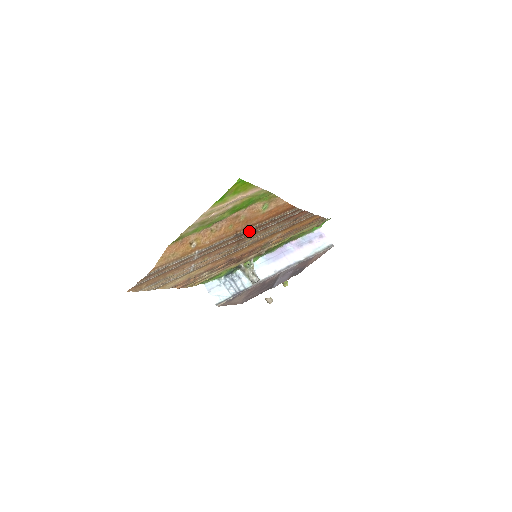
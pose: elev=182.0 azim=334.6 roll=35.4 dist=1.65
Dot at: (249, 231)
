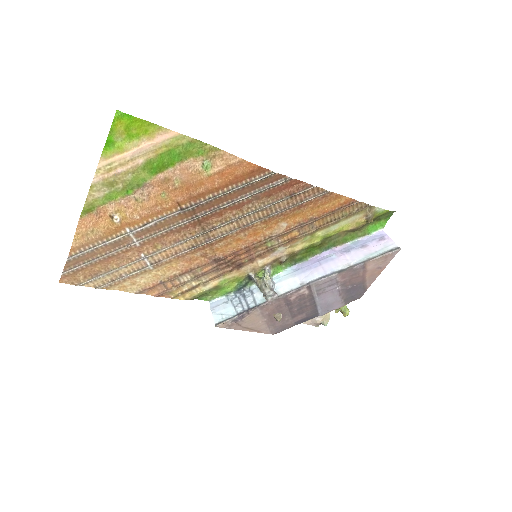
Dot at: (205, 206)
